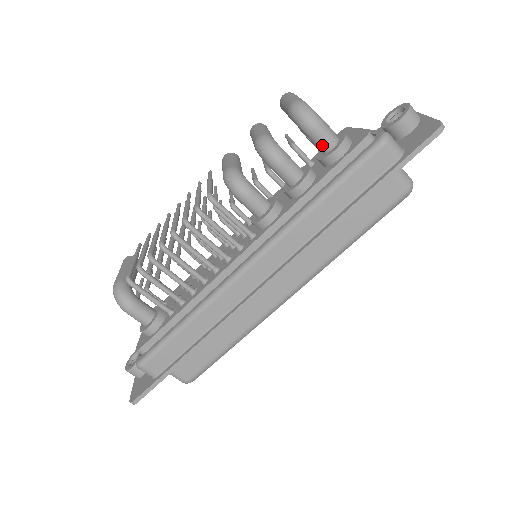
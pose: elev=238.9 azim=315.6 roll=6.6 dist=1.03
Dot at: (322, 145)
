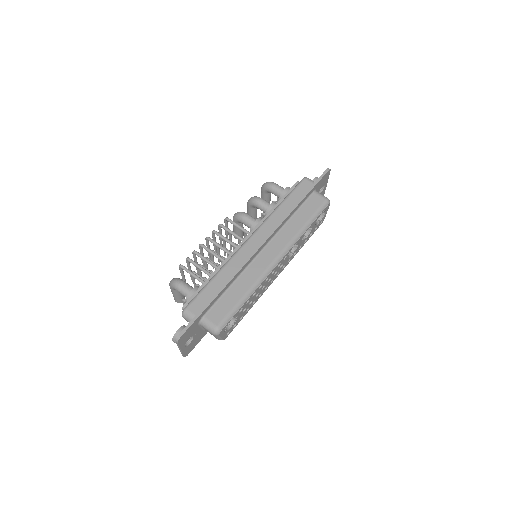
Dot at: (279, 191)
